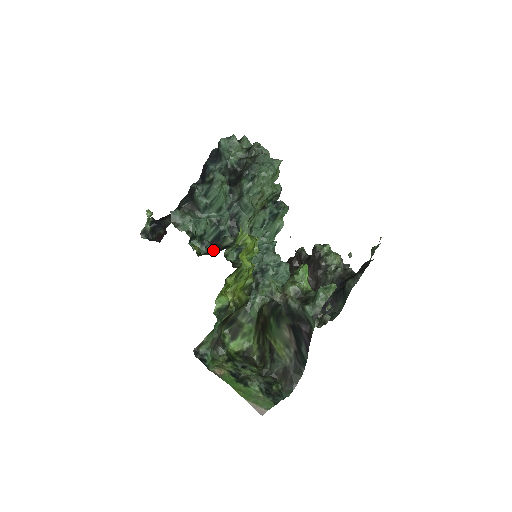
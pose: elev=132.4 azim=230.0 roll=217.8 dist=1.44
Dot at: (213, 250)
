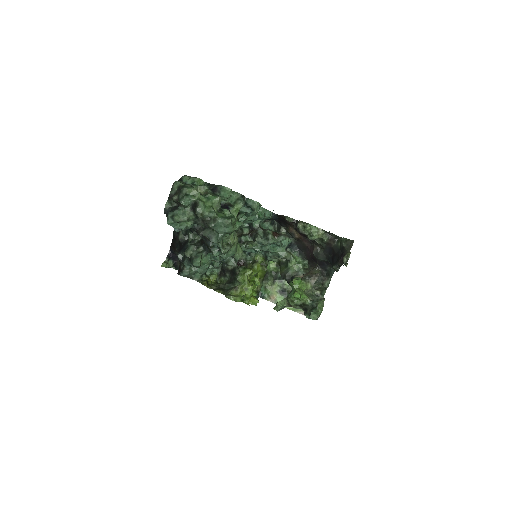
Dot at: (225, 275)
